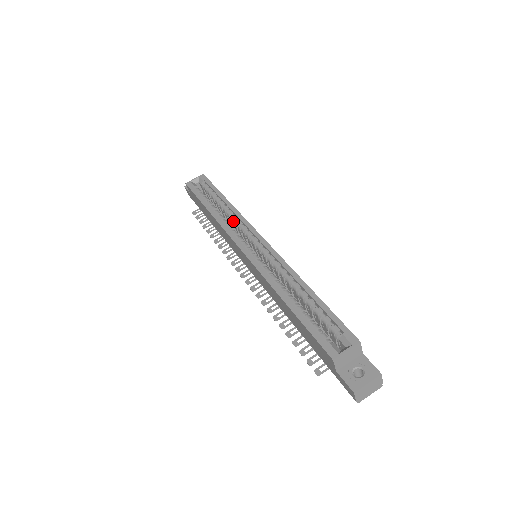
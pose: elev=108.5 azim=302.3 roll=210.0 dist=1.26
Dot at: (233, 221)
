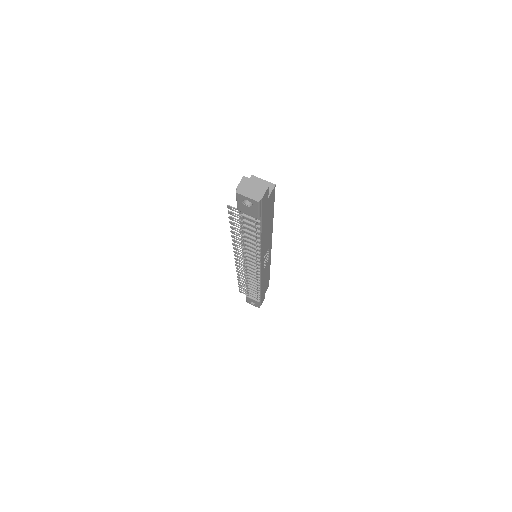
Dot at: occluded
